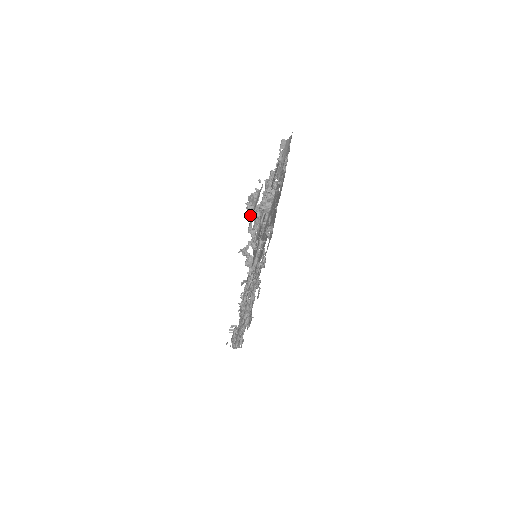
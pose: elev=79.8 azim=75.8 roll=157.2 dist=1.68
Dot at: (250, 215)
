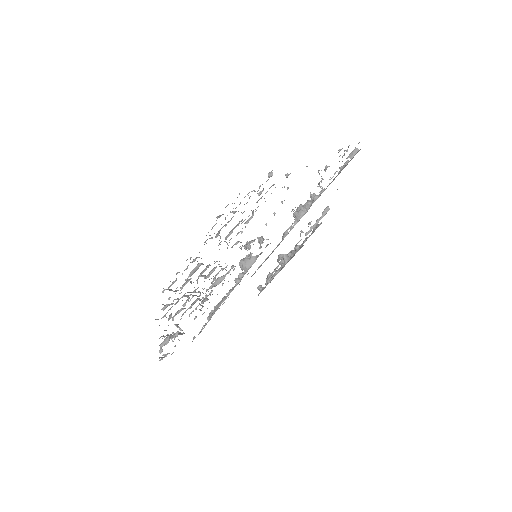
Dot at: (279, 257)
